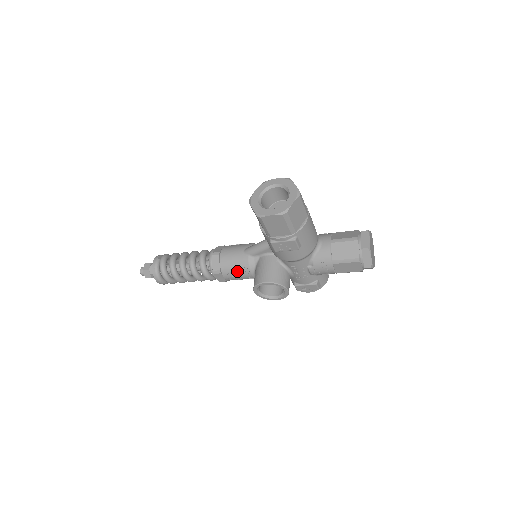
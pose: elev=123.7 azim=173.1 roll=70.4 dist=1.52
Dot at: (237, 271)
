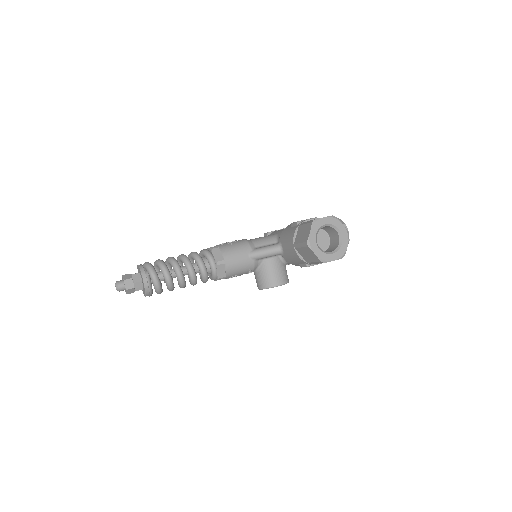
Dot at: (241, 274)
